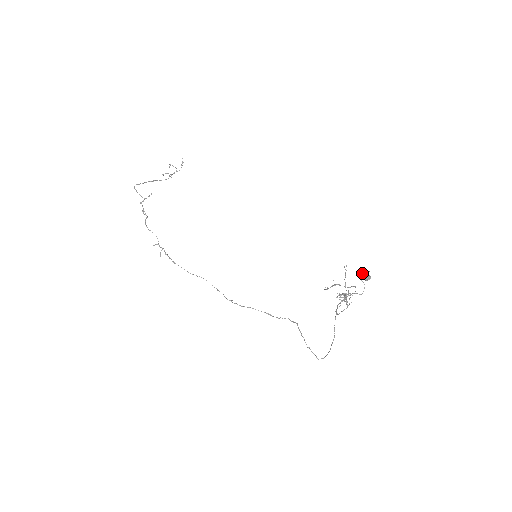
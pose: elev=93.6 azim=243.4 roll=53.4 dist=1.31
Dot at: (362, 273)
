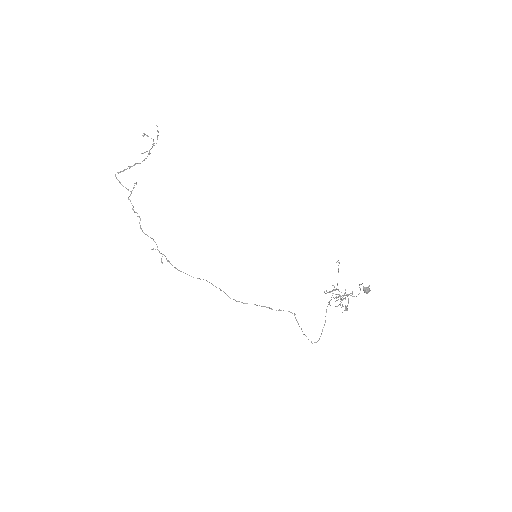
Dot at: (361, 284)
